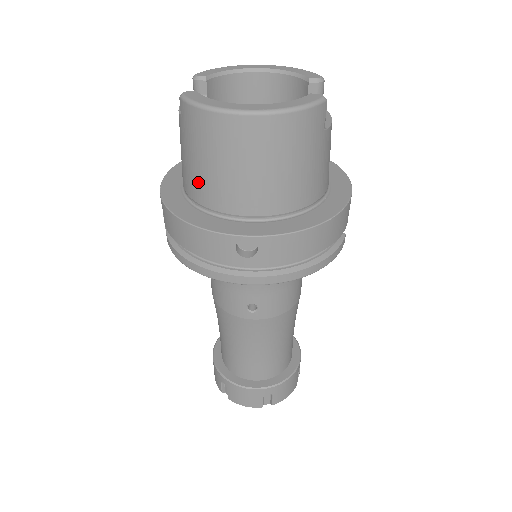
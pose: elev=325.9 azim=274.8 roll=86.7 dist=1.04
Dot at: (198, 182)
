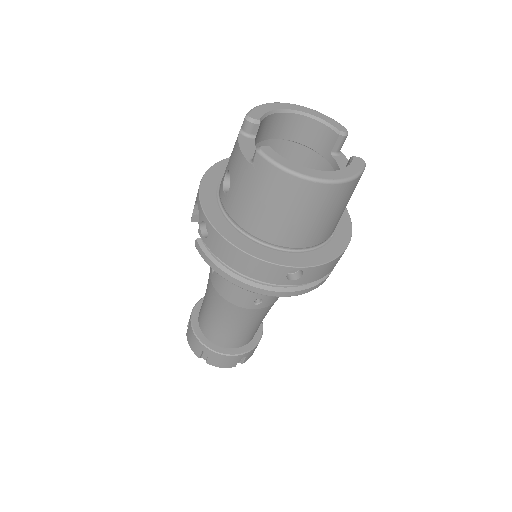
Dot at: (257, 219)
